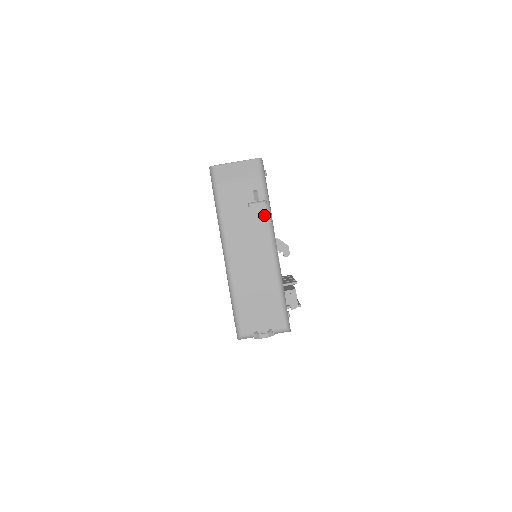
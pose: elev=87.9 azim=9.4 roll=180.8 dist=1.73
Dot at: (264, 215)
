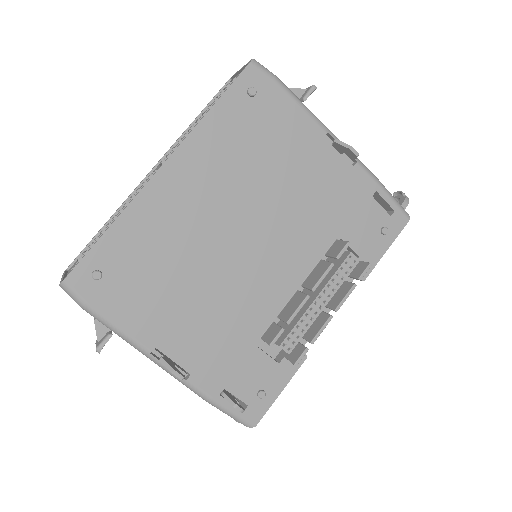
Dot at: (126, 340)
